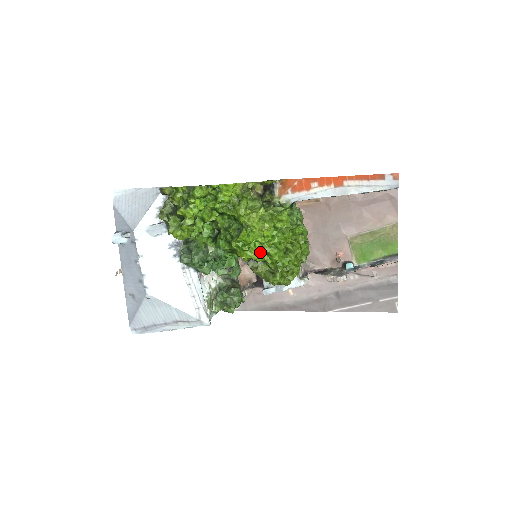
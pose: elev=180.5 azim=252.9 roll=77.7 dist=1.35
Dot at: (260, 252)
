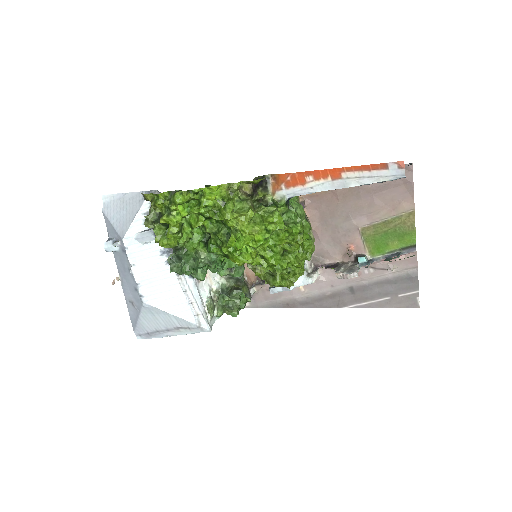
Dot at: (253, 257)
